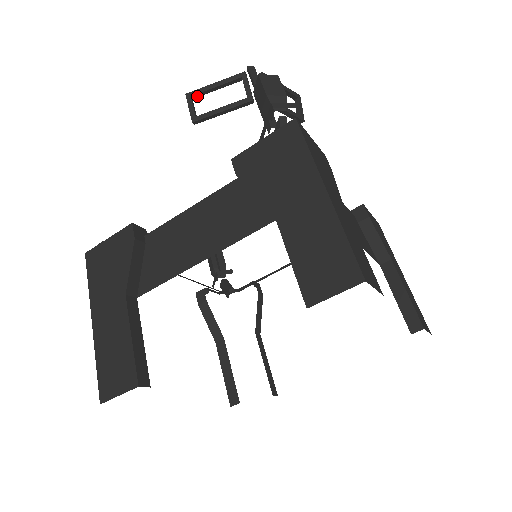
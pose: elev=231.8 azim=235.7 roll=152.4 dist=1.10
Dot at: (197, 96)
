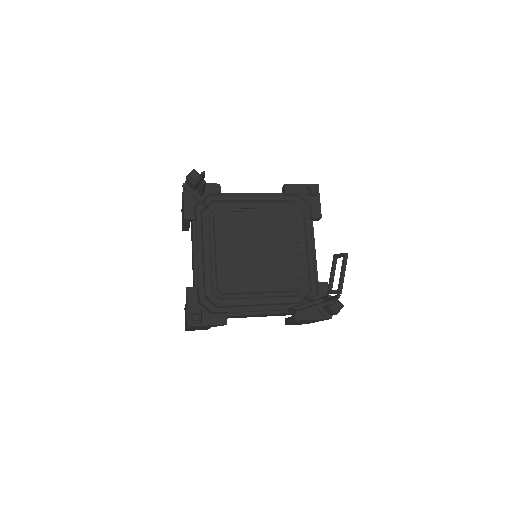
Dot at: (301, 310)
